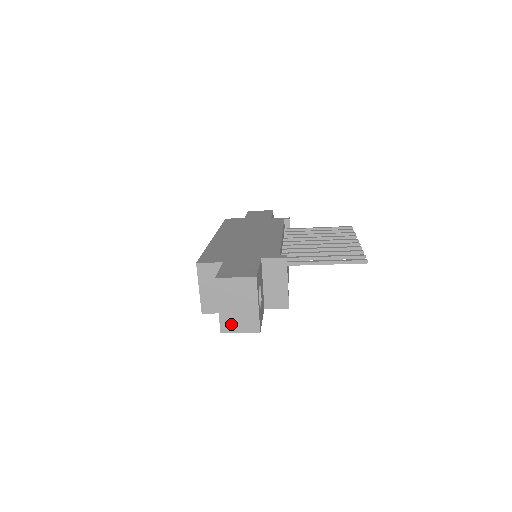
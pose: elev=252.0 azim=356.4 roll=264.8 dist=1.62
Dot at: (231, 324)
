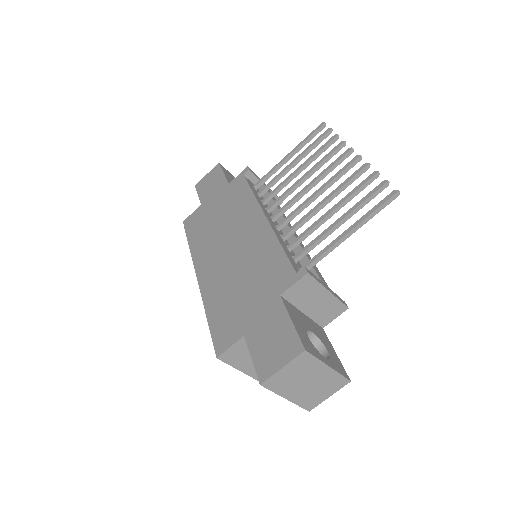
Dot at: (313, 399)
